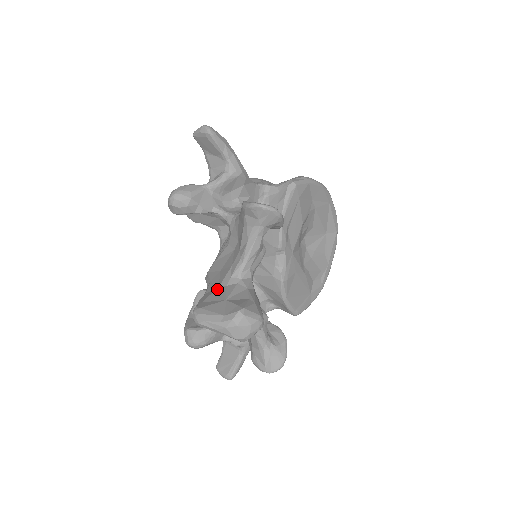
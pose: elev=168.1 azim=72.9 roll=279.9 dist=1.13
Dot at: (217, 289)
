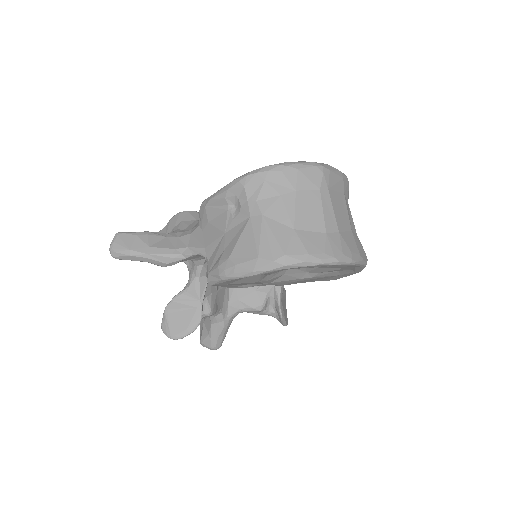
Dot at: occluded
